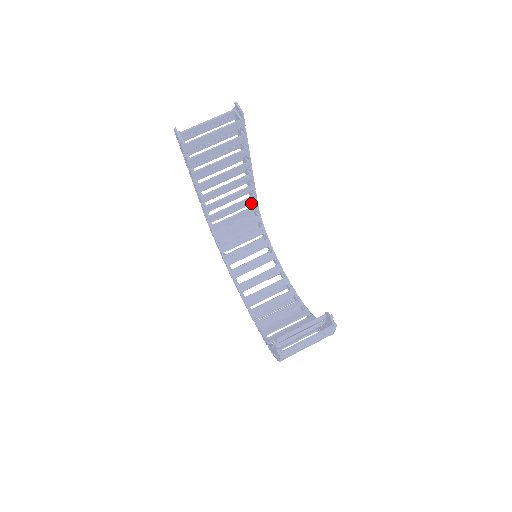
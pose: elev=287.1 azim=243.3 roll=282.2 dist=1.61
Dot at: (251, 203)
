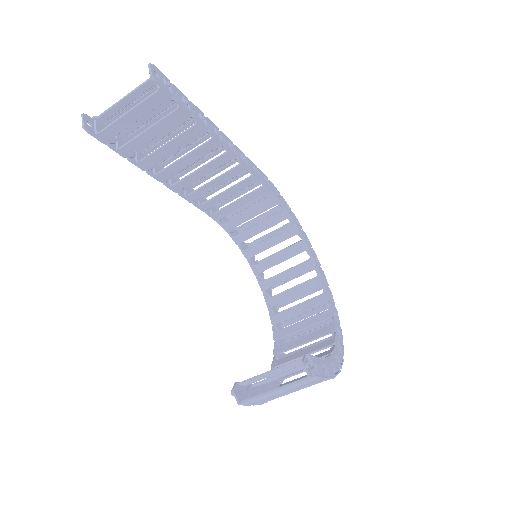
Dot at: occluded
